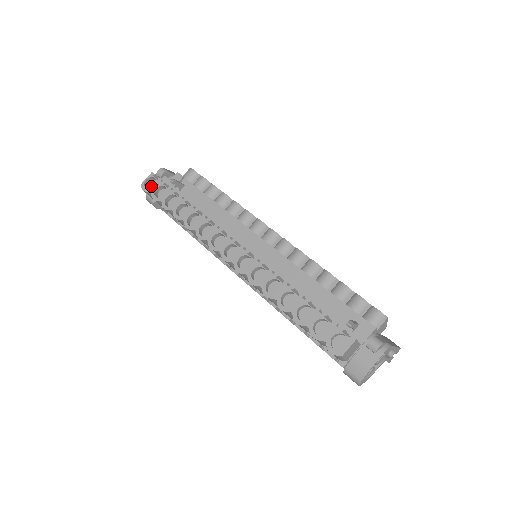
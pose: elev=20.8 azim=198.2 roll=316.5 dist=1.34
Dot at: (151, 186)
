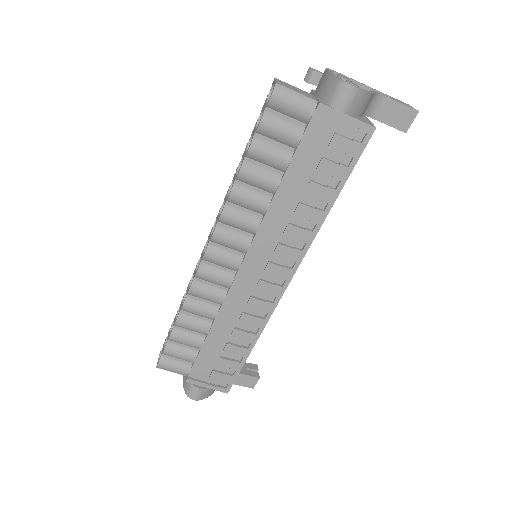
Dot at: occluded
